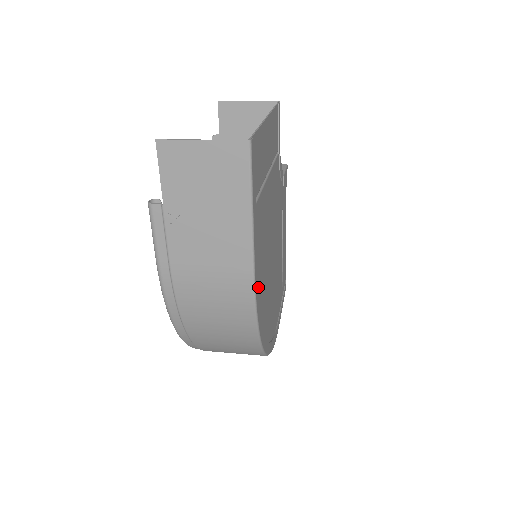
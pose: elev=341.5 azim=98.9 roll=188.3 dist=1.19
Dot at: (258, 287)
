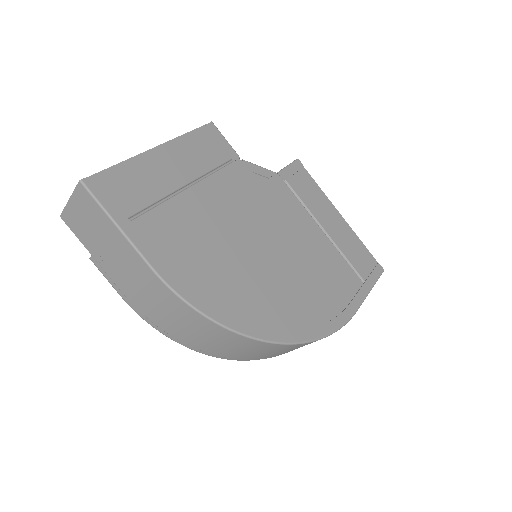
Dot at: (190, 282)
